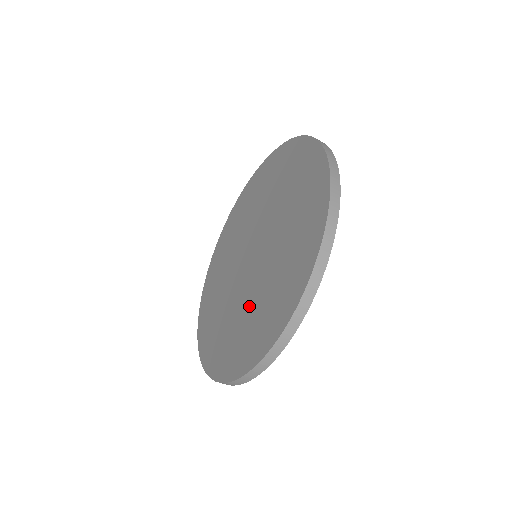
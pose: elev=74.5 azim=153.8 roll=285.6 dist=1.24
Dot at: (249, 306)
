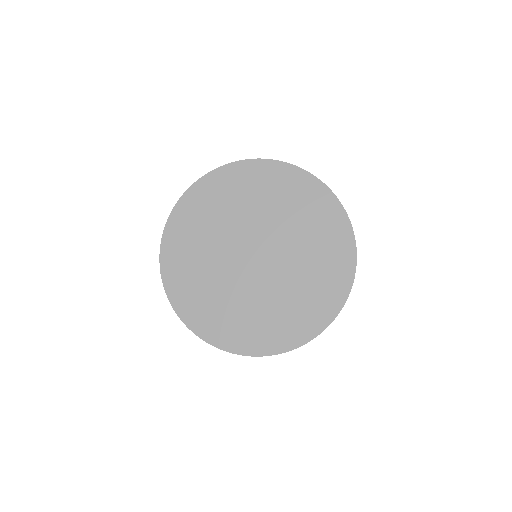
Dot at: (234, 299)
